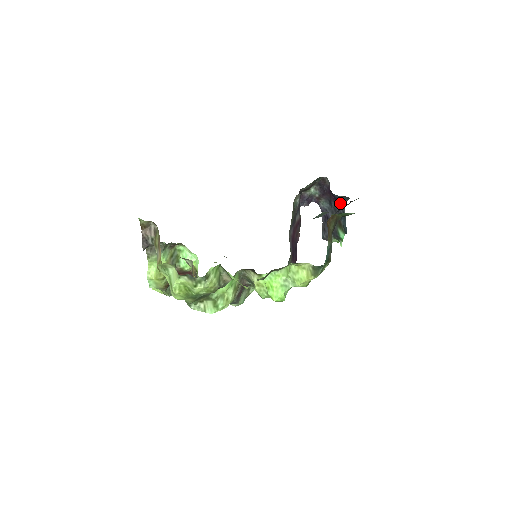
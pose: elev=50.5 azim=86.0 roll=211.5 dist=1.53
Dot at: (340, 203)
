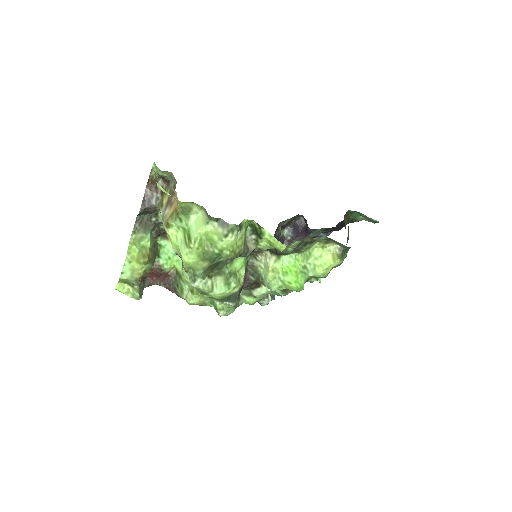
Dot at: occluded
